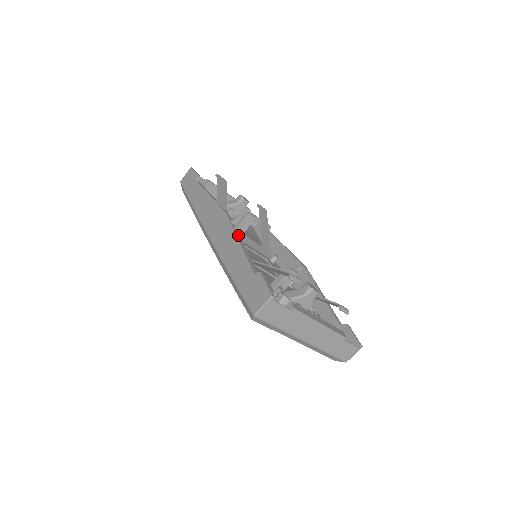
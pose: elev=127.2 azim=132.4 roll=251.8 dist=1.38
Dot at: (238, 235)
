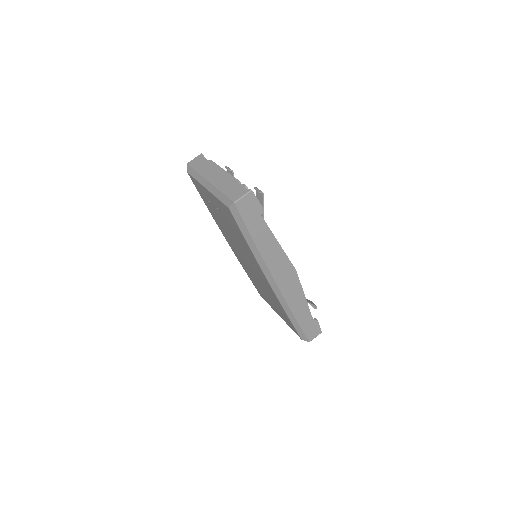
Dot at: occluded
